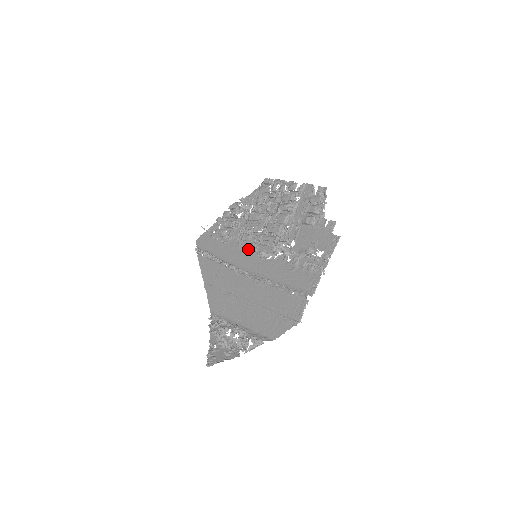
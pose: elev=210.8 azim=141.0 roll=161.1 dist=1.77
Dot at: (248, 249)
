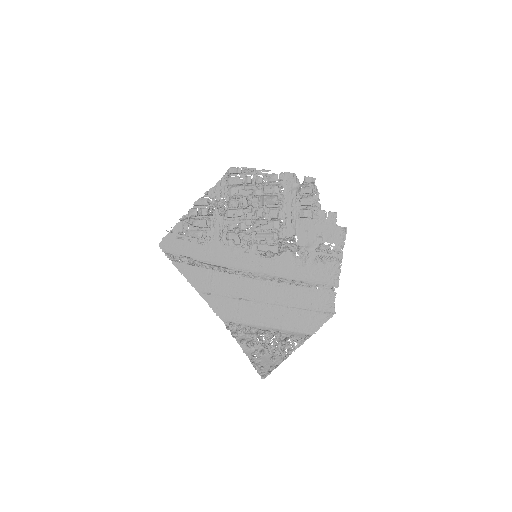
Dot at: (240, 249)
